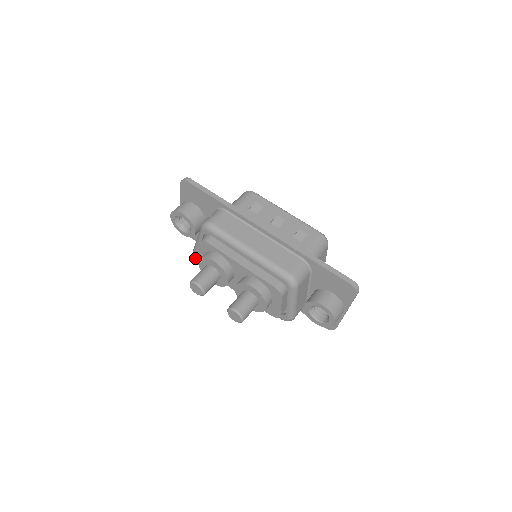
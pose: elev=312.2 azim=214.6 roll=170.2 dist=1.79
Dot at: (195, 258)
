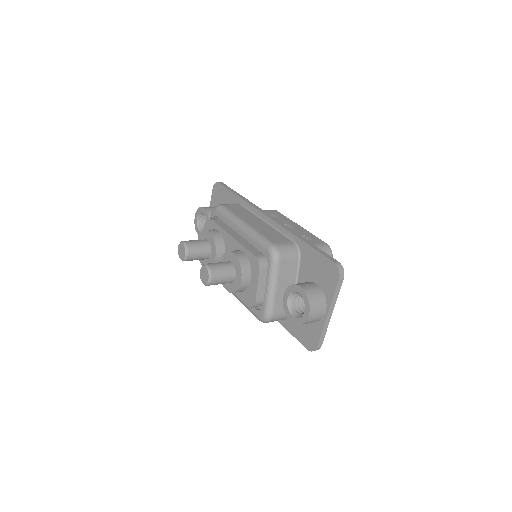
Dot at: occluded
